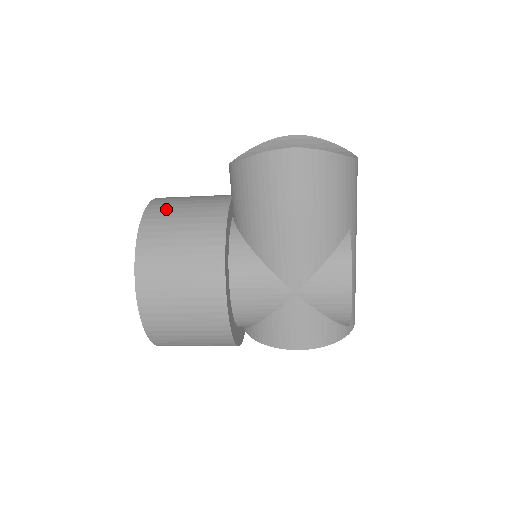
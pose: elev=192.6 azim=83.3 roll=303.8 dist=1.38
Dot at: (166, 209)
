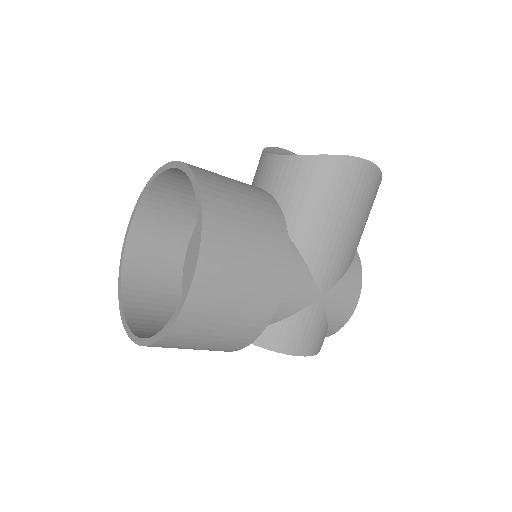
Dot at: (215, 177)
